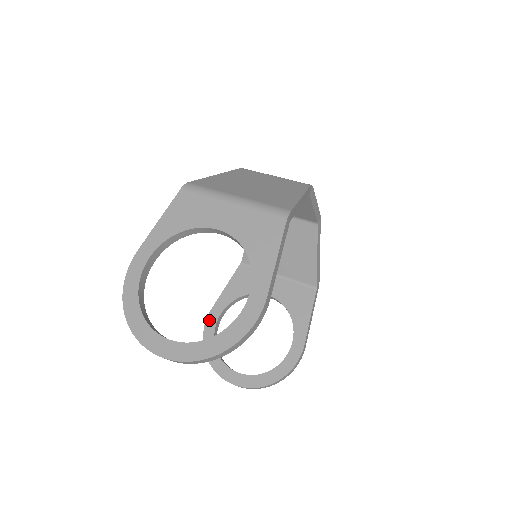
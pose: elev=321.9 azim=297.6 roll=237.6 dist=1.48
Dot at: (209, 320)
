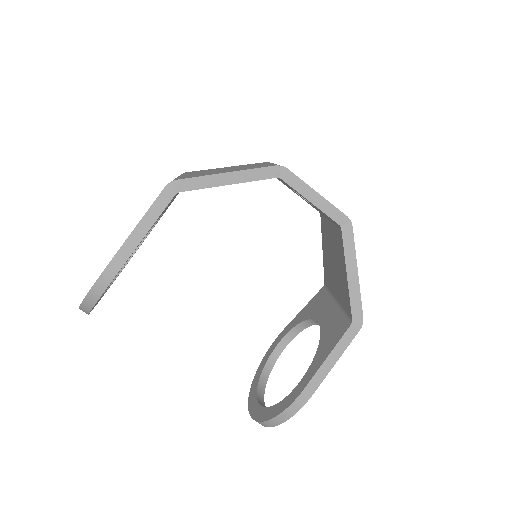
Dot at: (276, 340)
